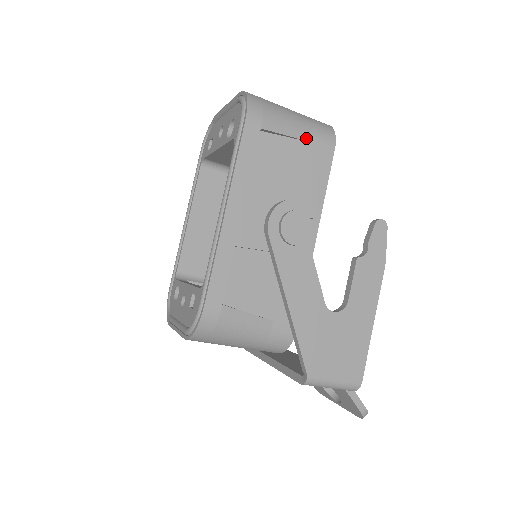
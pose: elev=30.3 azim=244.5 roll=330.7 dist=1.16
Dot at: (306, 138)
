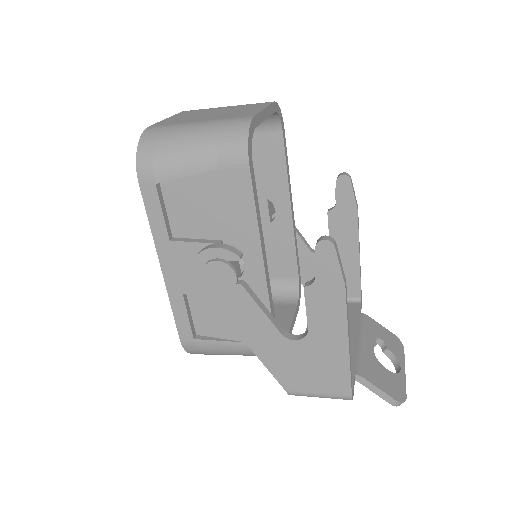
Dot at: (210, 168)
